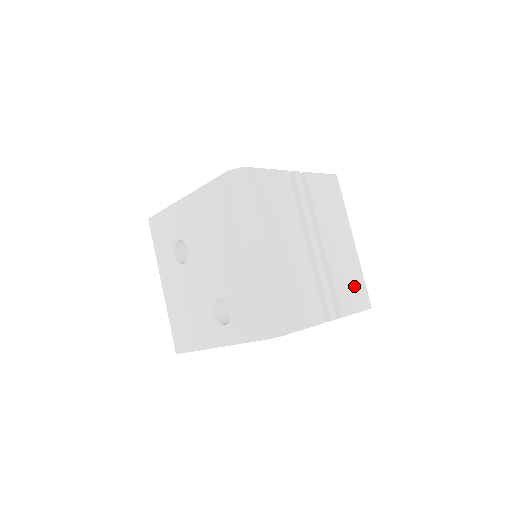
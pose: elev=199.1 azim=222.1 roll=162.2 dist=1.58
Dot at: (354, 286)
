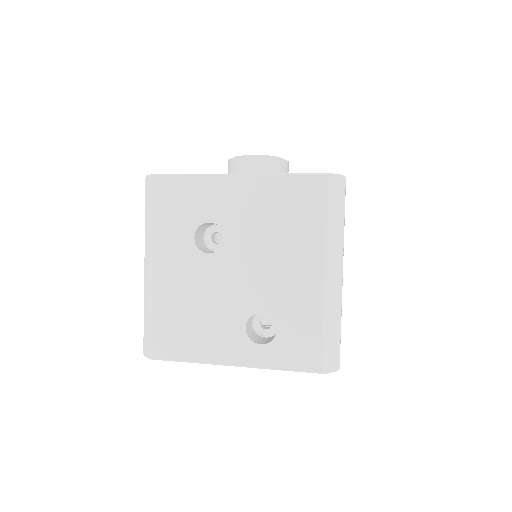
Dot at: occluded
